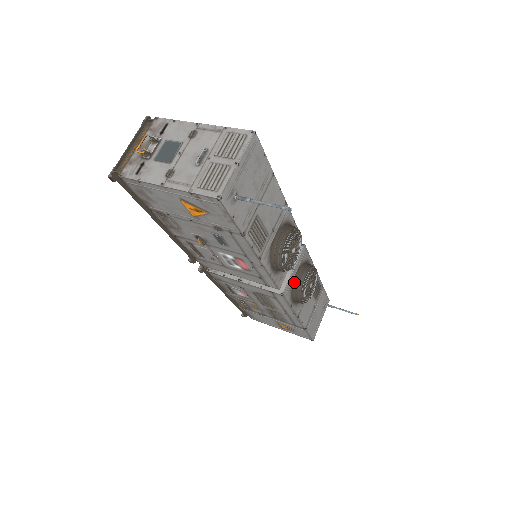
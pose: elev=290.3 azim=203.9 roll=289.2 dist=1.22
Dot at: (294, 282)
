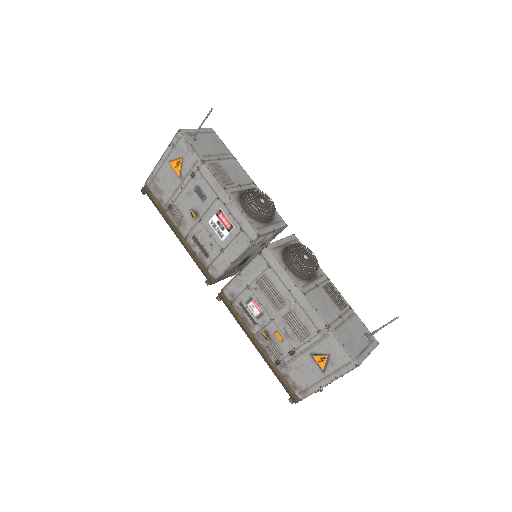
Dot at: (284, 250)
